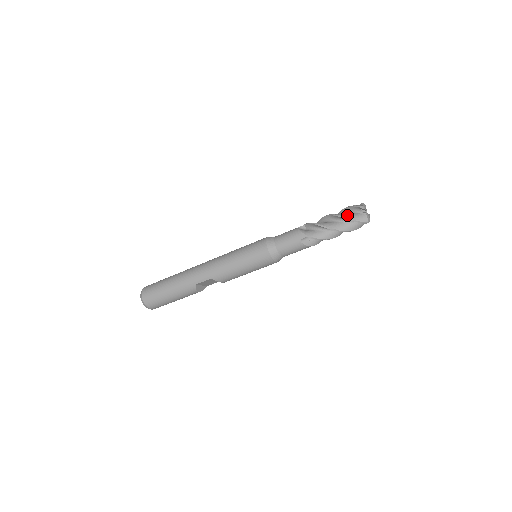
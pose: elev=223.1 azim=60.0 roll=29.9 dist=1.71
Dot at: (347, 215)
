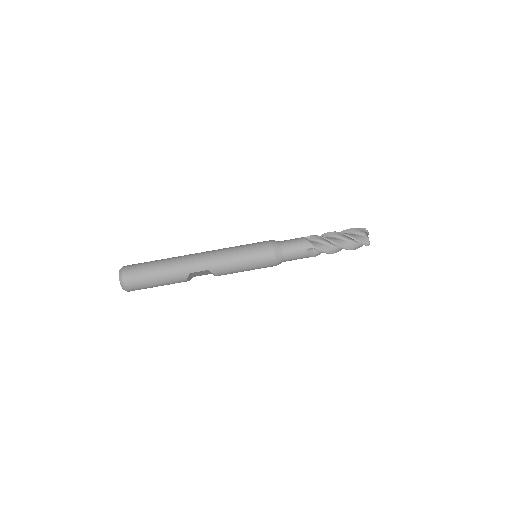
Dot at: (353, 235)
